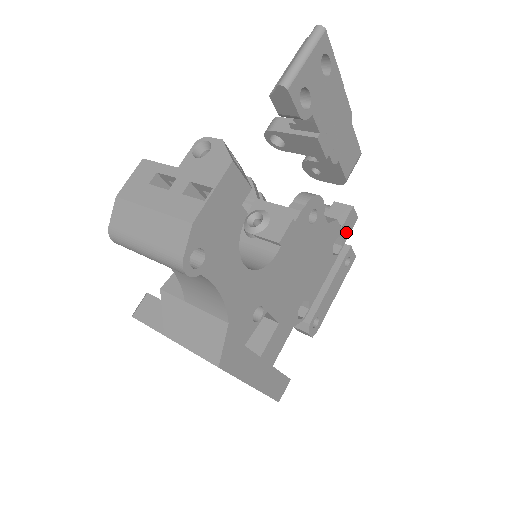
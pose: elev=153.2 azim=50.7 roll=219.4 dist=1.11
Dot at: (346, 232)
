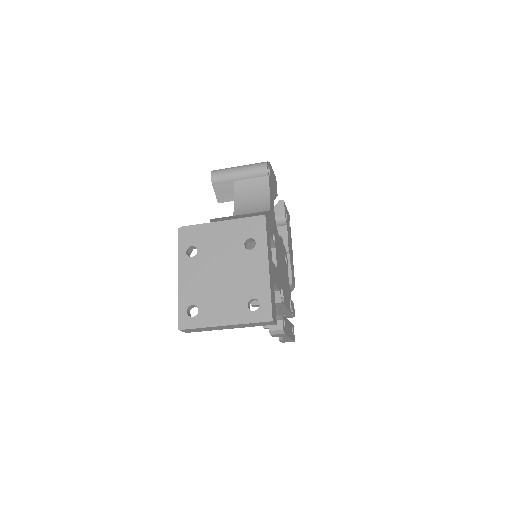
Dot at: (292, 309)
